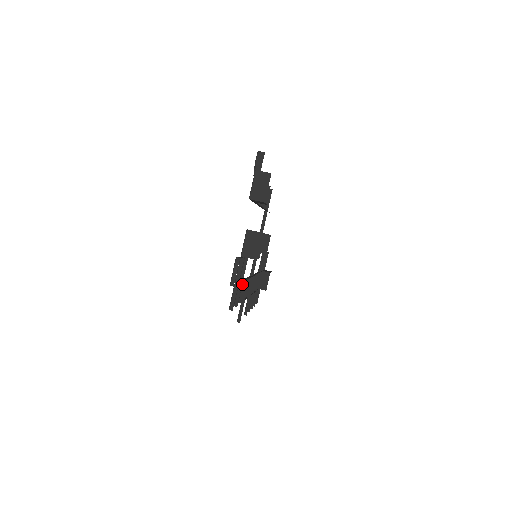
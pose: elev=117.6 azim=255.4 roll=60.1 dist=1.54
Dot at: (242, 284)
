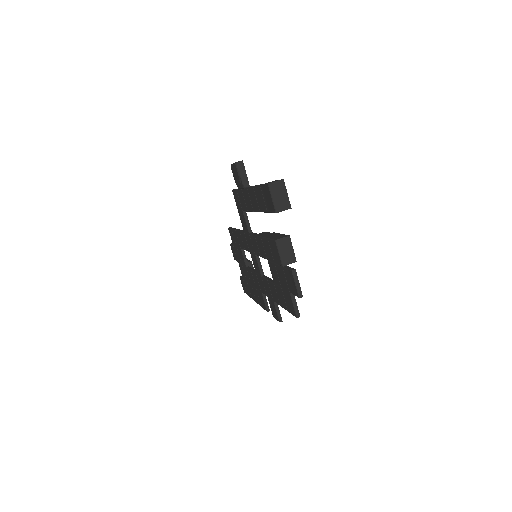
Dot at: (275, 288)
